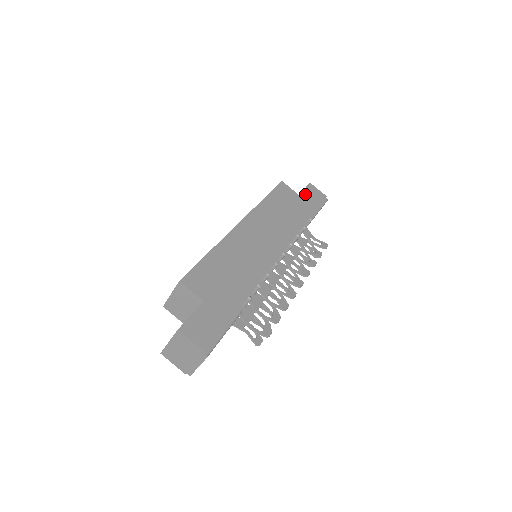
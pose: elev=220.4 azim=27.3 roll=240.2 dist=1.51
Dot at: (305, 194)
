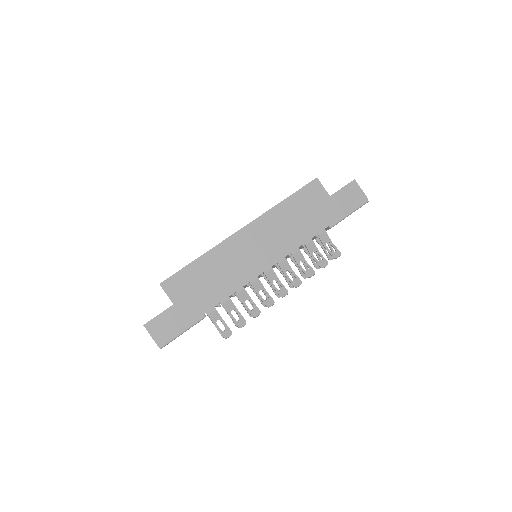
Dot at: (339, 195)
